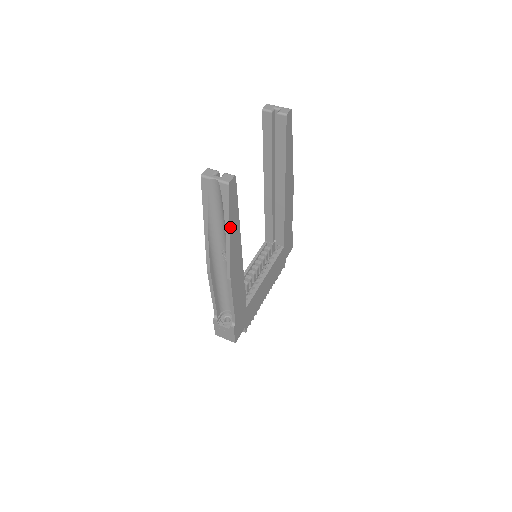
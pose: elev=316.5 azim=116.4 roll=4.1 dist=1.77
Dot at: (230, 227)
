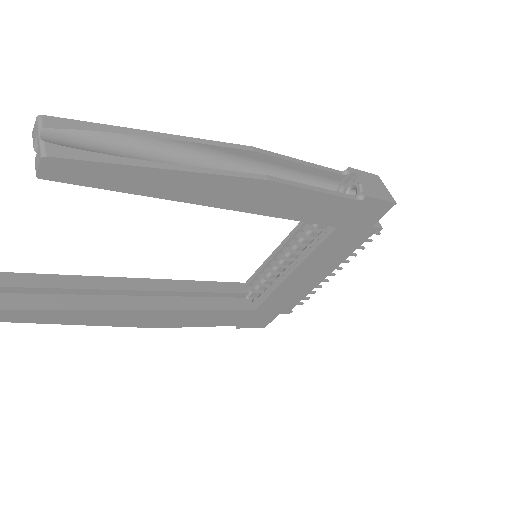
Dot at: (71, 323)
